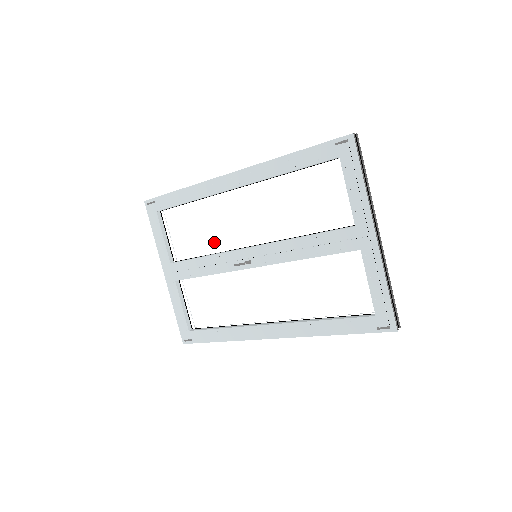
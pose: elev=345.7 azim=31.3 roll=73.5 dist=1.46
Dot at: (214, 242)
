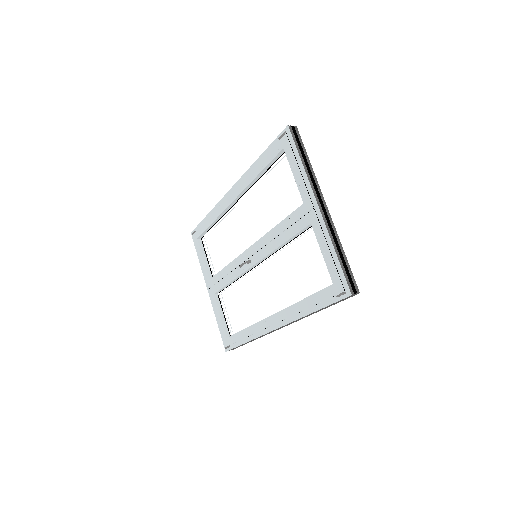
Dot at: (232, 253)
